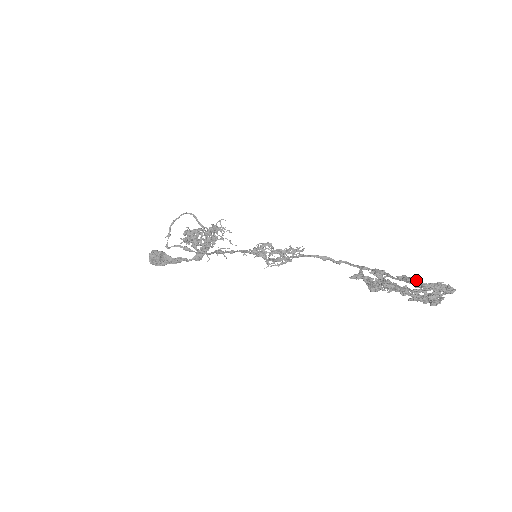
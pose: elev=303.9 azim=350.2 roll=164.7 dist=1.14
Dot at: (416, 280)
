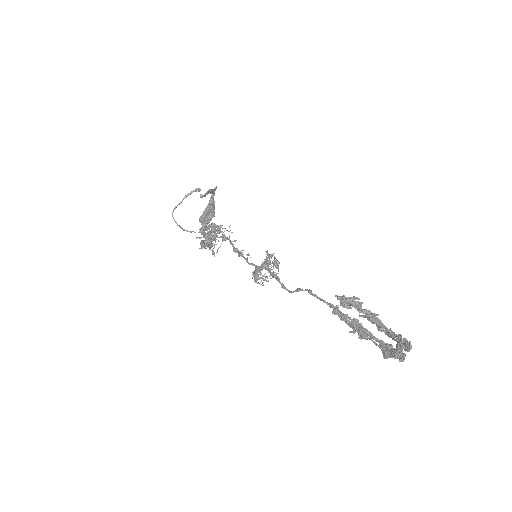
Dot at: (375, 320)
